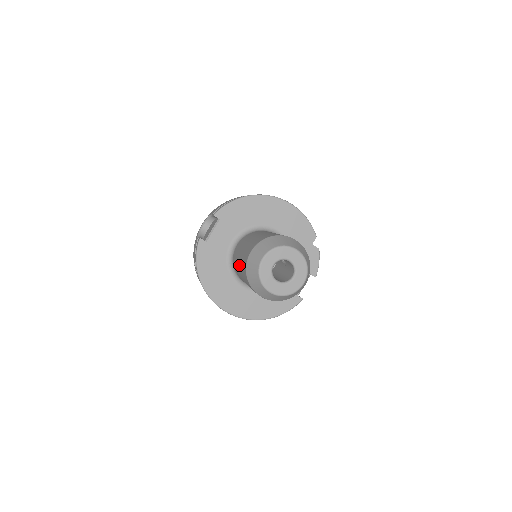
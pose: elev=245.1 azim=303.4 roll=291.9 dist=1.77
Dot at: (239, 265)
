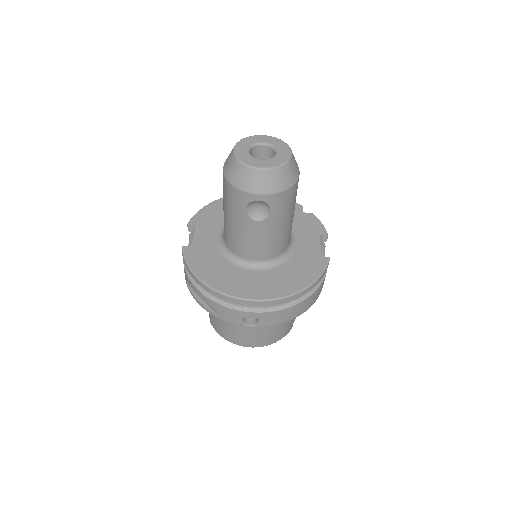
Dot at: (227, 213)
